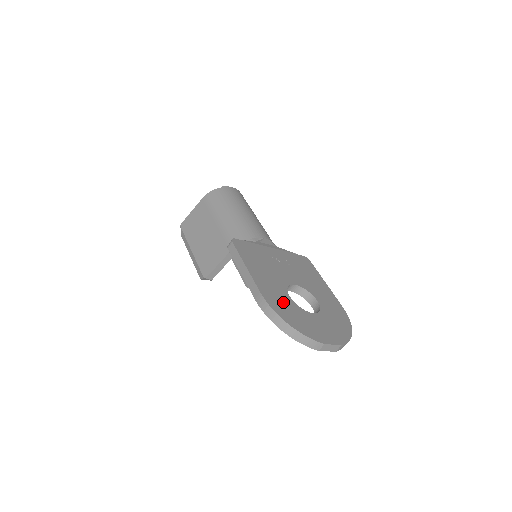
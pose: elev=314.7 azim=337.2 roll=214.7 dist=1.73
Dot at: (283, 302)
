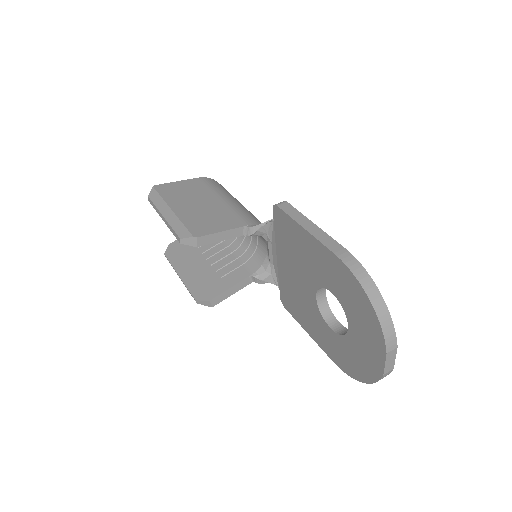
Dot at: occluded
